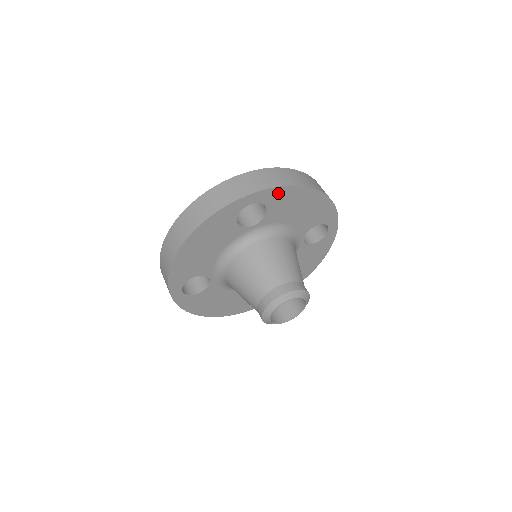
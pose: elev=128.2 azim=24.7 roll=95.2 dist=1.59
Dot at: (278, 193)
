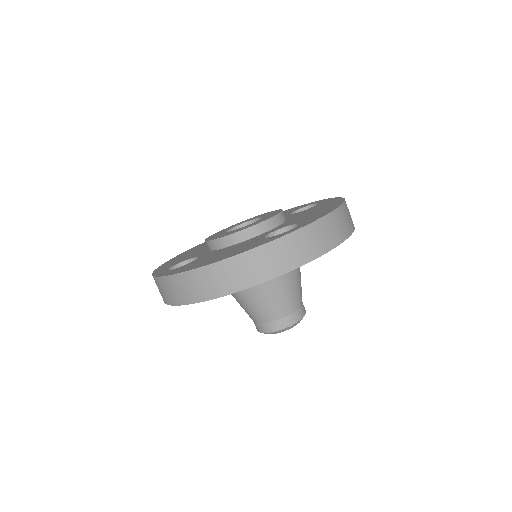
Dot at: occluded
